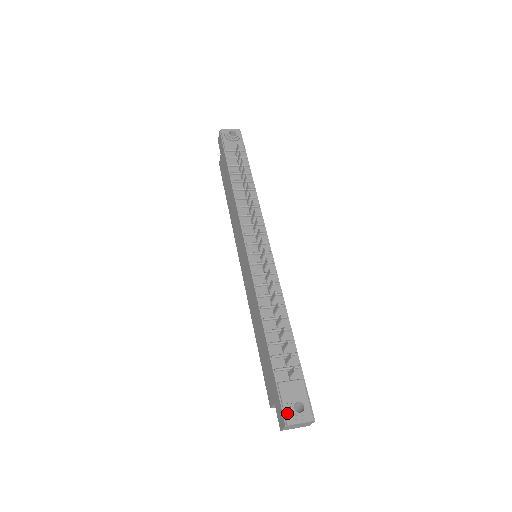
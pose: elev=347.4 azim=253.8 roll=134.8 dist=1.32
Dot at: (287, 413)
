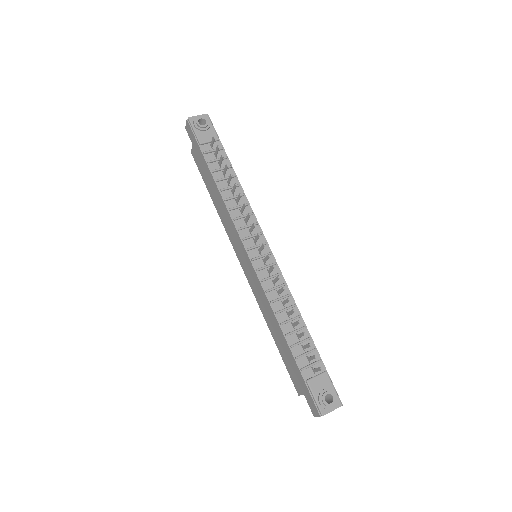
Dot at: (320, 406)
